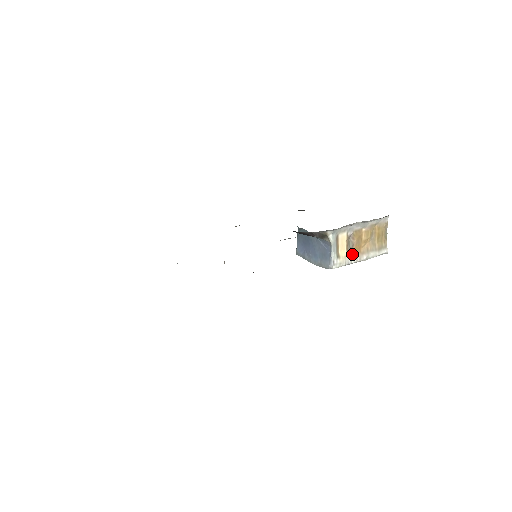
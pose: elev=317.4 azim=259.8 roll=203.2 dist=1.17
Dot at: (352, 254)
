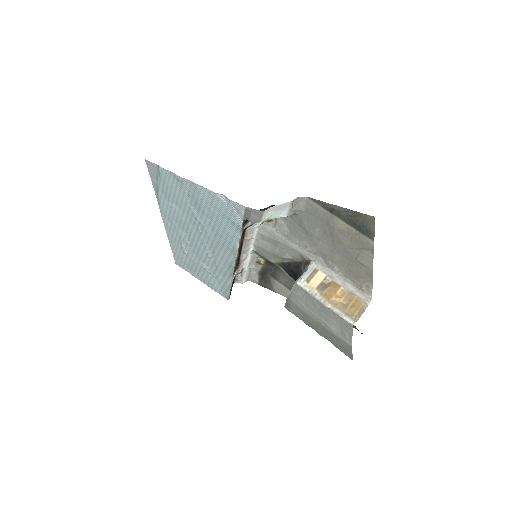
Dot at: (320, 293)
